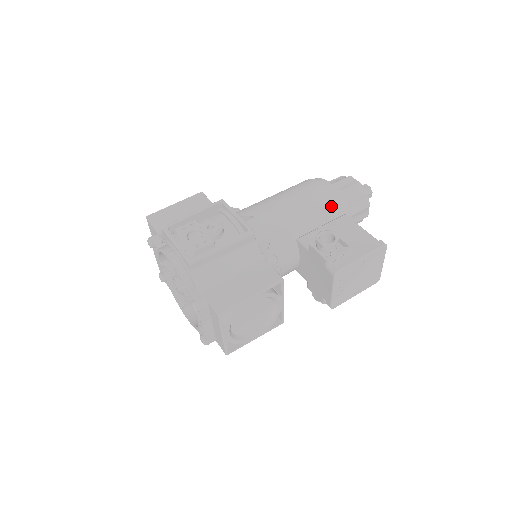
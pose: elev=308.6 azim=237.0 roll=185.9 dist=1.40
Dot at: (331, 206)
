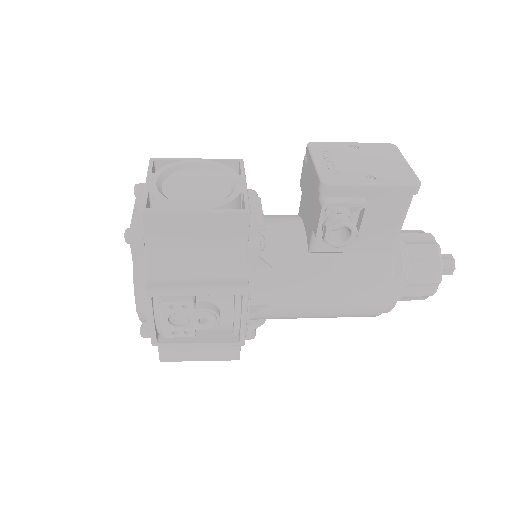
Dot at: occluded
